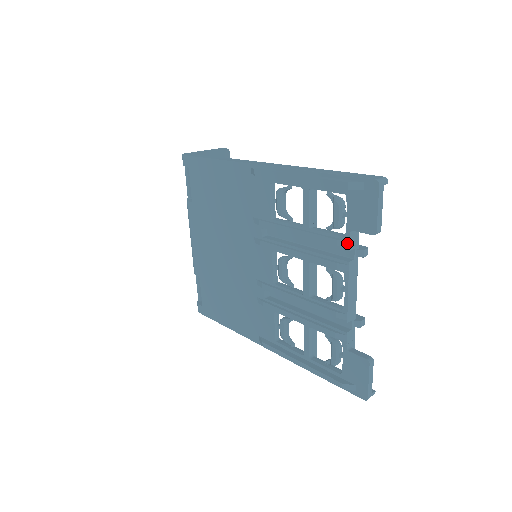
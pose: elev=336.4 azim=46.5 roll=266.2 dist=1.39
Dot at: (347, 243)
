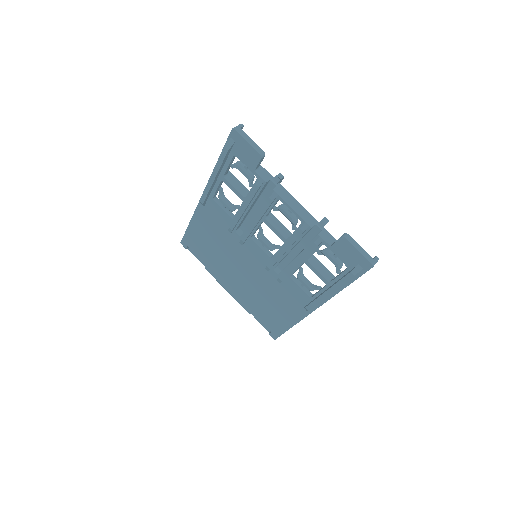
Dot at: (260, 180)
